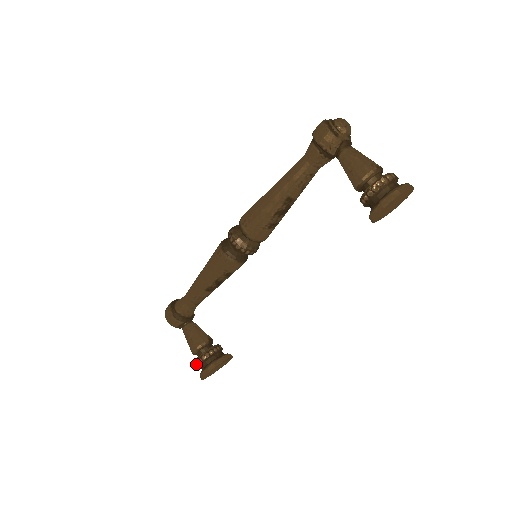
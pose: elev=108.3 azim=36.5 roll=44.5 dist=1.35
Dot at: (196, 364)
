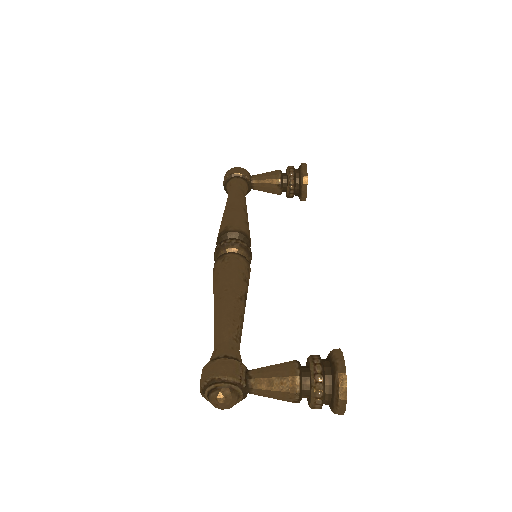
Dot at: occluded
